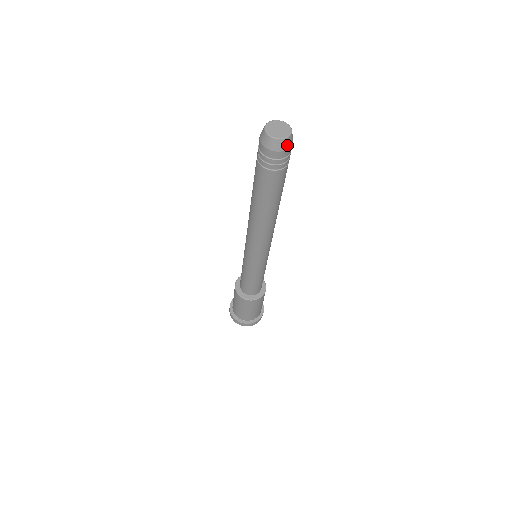
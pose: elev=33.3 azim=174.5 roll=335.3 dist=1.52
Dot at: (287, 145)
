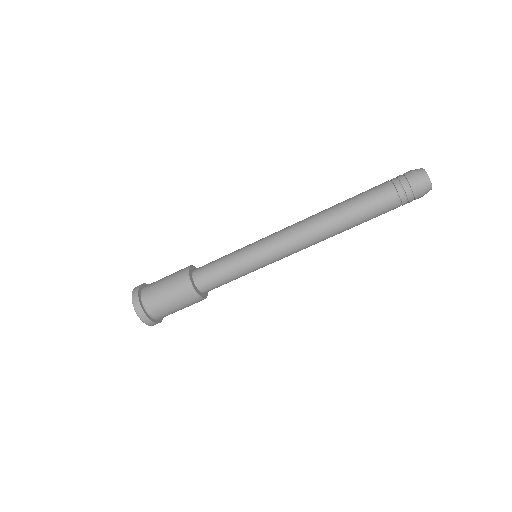
Dot at: occluded
